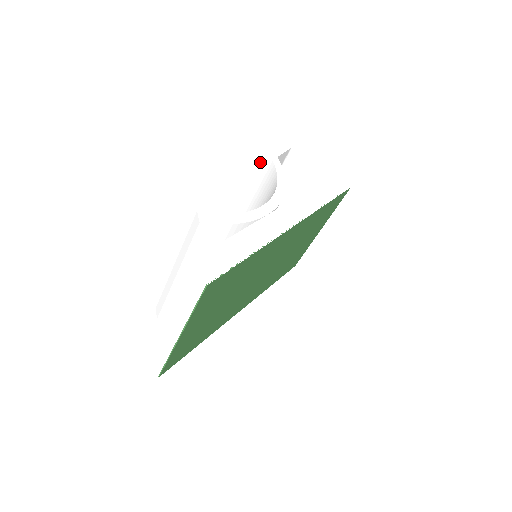
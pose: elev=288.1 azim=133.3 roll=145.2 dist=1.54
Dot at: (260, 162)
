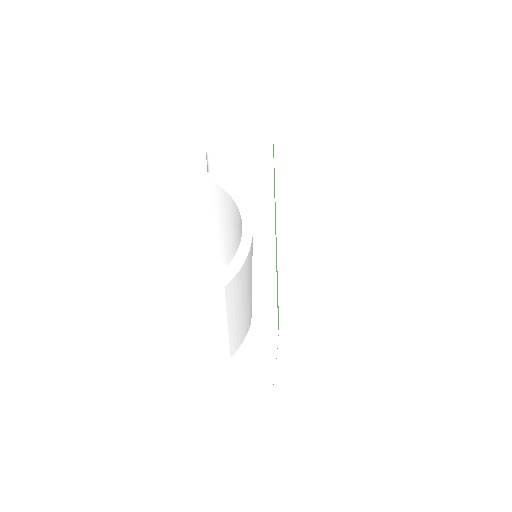
Dot at: occluded
